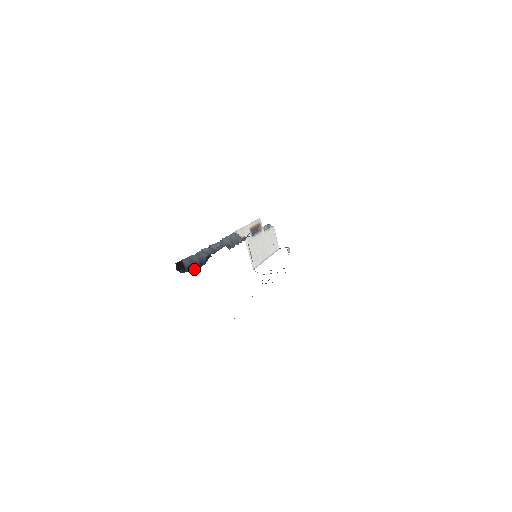
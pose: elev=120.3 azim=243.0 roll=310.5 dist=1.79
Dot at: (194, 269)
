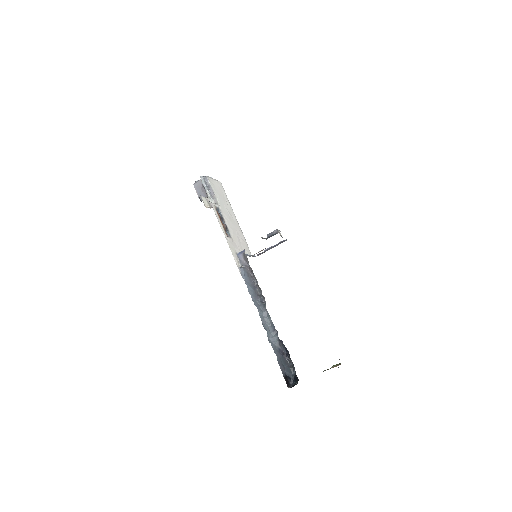
Dot at: (291, 368)
